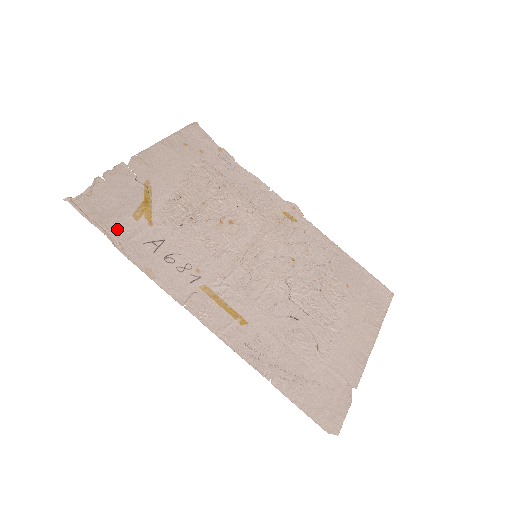
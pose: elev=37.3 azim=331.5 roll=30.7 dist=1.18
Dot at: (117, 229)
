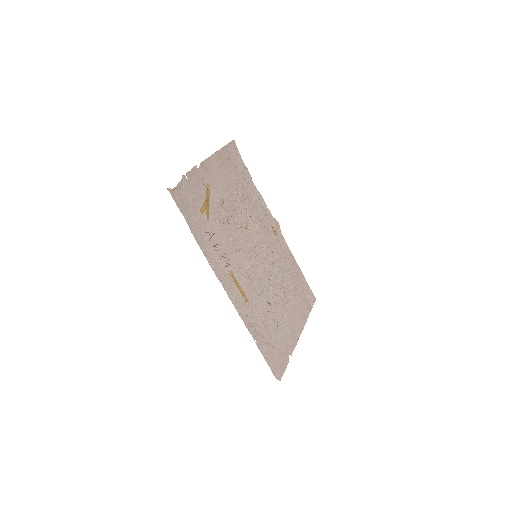
Dot at: (192, 219)
